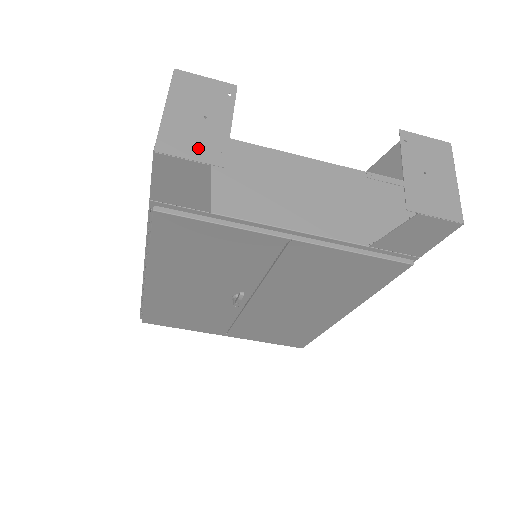
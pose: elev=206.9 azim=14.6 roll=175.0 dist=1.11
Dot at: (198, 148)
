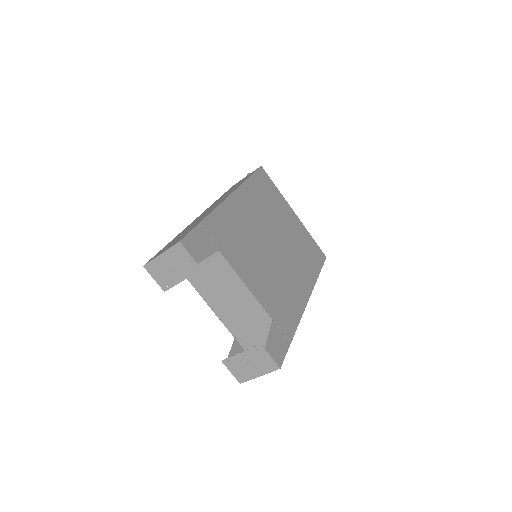
Dot at: (160, 278)
